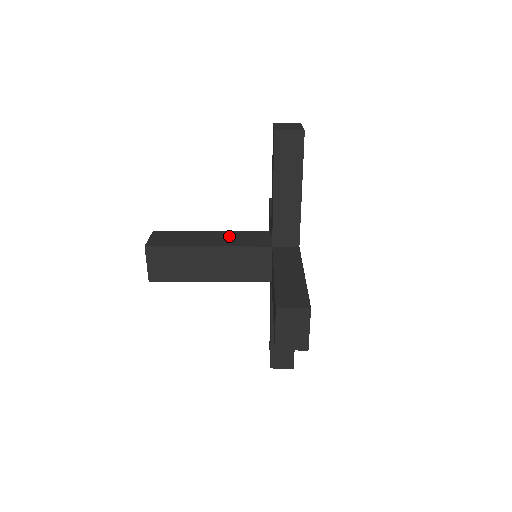
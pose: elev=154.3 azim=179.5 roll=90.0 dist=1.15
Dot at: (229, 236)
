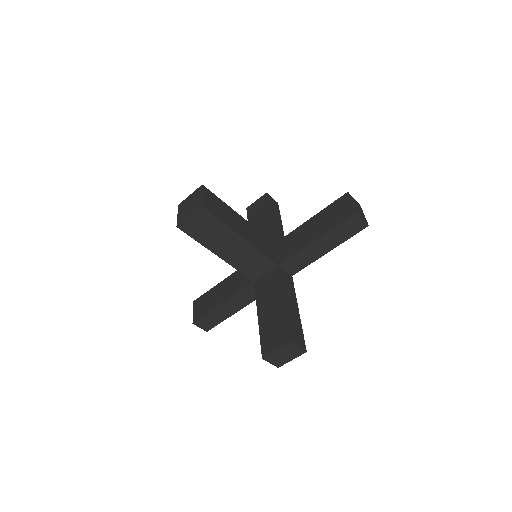
Dot at: (253, 232)
